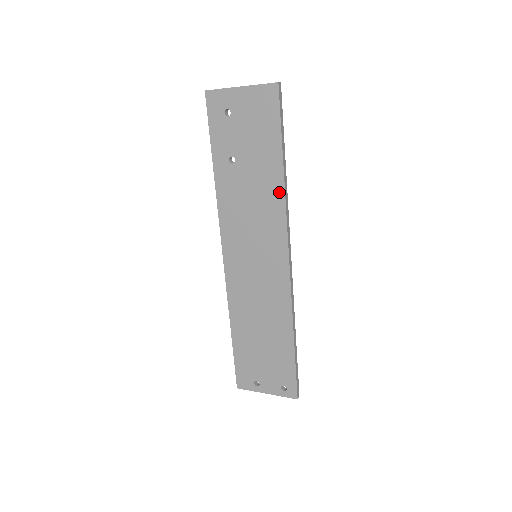
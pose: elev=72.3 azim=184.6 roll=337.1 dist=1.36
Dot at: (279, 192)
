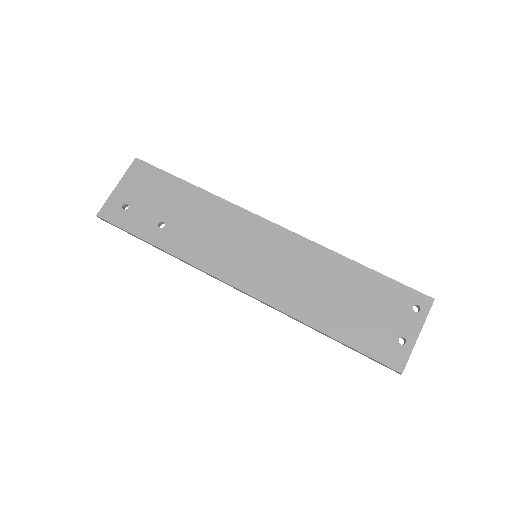
Dot at: (212, 200)
